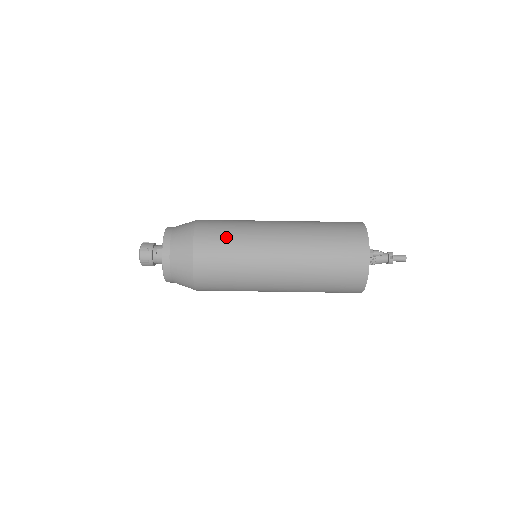
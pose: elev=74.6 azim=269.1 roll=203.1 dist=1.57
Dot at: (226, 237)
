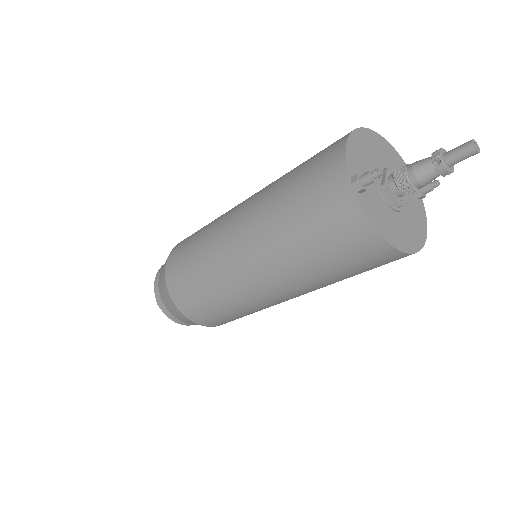
Dot at: (188, 254)
